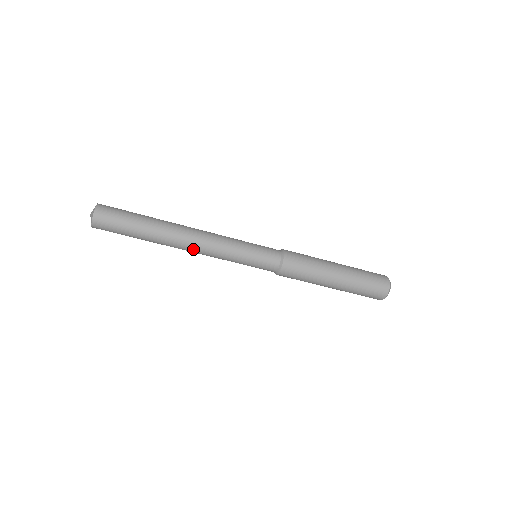
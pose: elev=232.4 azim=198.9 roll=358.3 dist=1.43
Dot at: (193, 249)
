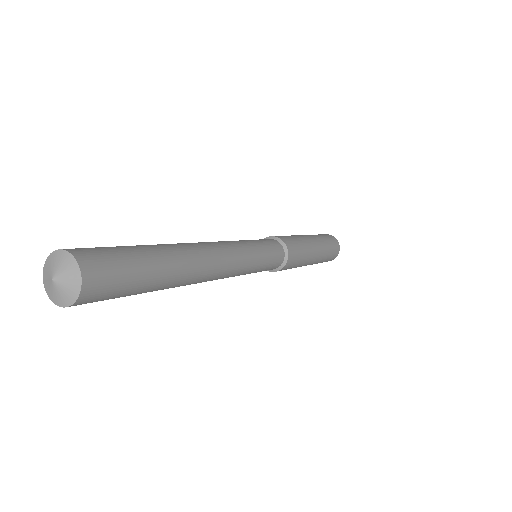
Dot at: (205, 281)
